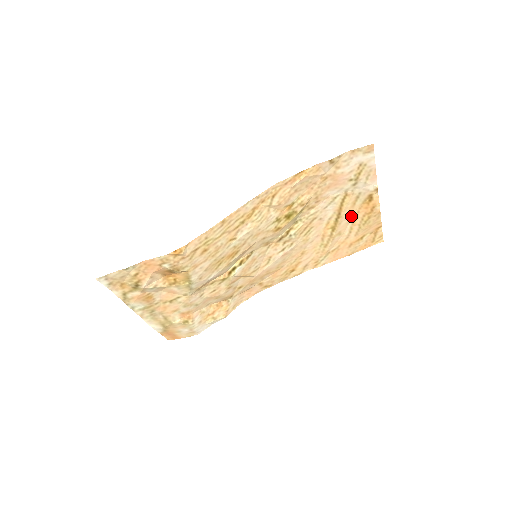
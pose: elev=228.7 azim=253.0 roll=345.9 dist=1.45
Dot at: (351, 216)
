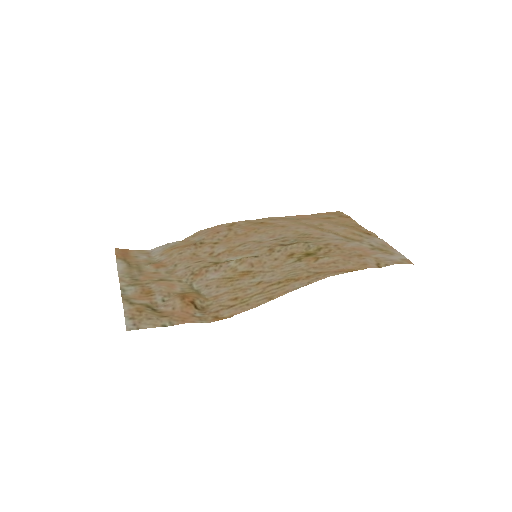
Dot at: (342, 228)
